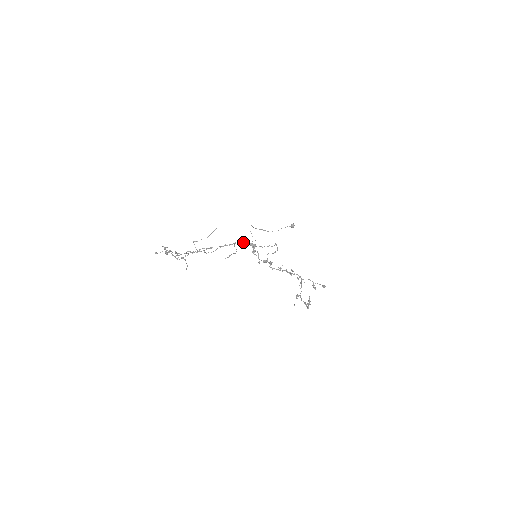
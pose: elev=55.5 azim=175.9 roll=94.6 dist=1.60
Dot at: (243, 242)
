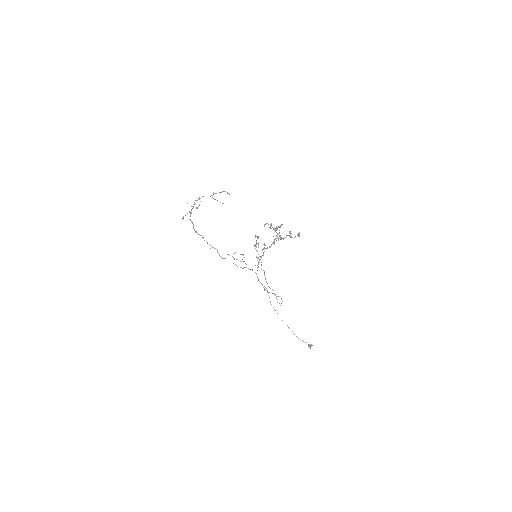
Dot at: (252, 270)
